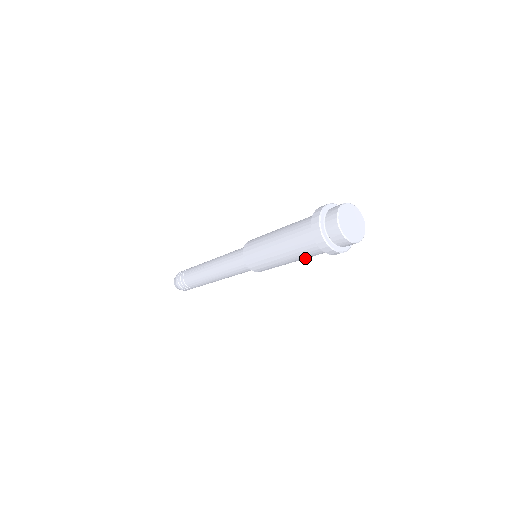
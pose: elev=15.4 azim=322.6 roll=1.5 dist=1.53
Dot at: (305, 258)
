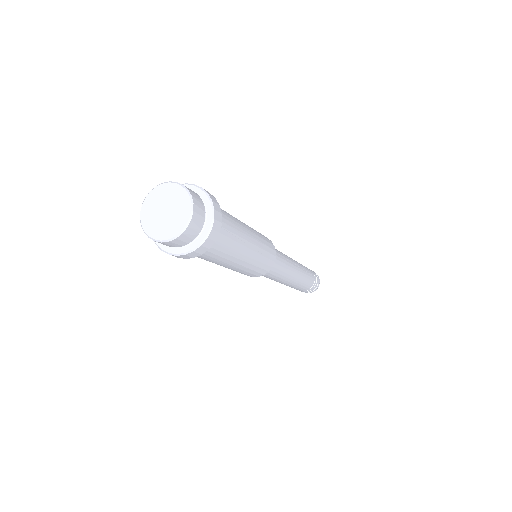
Dot at: (207, 260)
